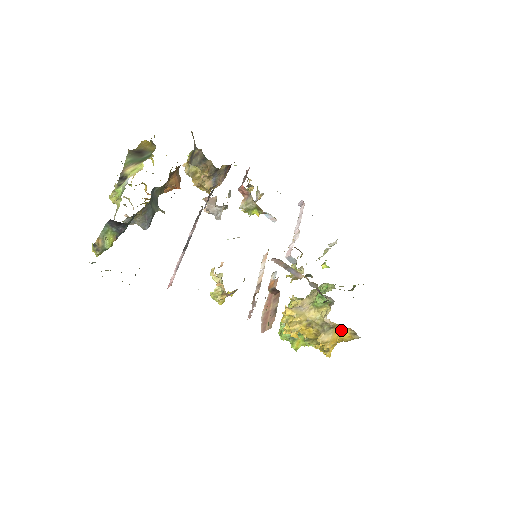
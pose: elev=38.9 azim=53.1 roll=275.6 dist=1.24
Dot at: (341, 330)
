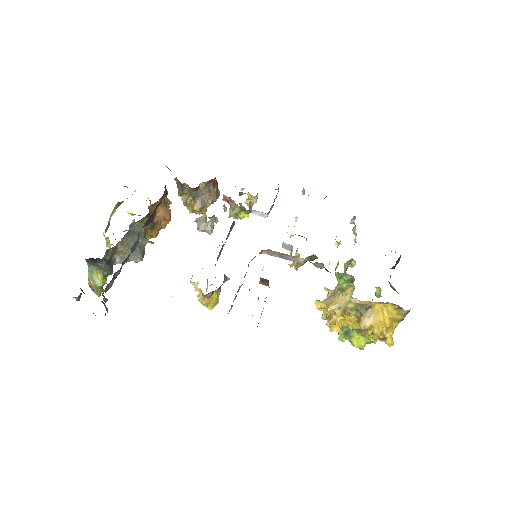
Dot at: (384, 308)
